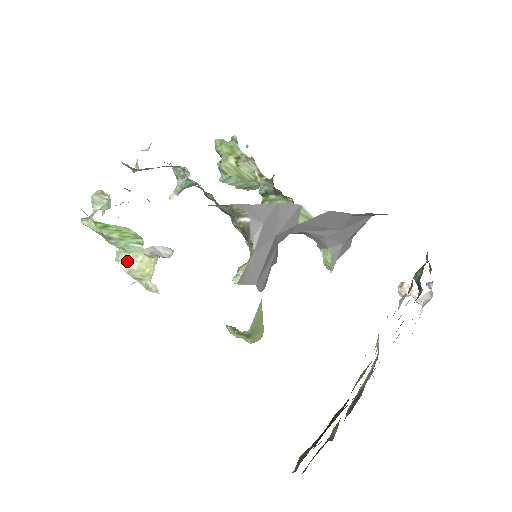
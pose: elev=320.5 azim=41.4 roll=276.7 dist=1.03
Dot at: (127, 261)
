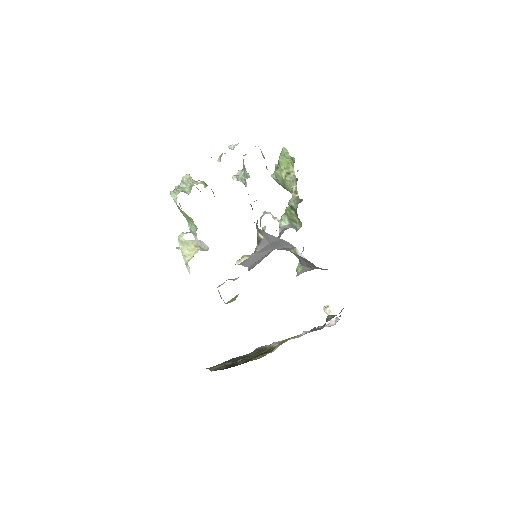
Dot at: (183, 243)
